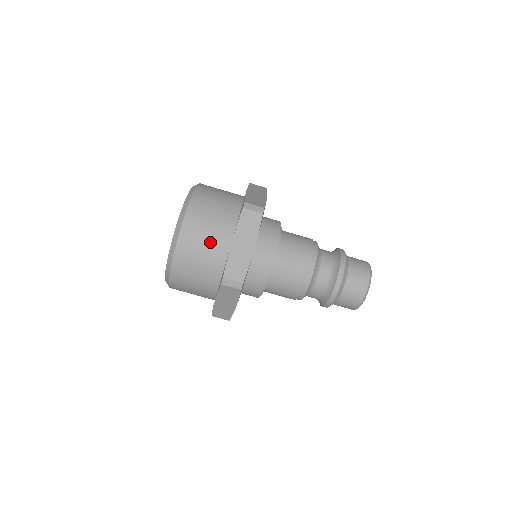
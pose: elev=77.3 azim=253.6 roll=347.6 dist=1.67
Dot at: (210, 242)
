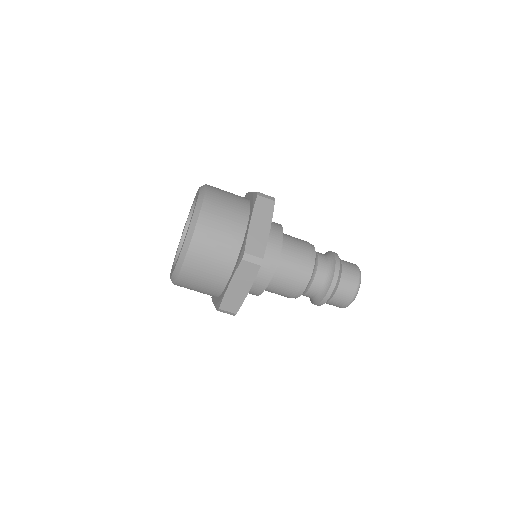
Dot at: (228, 224)
